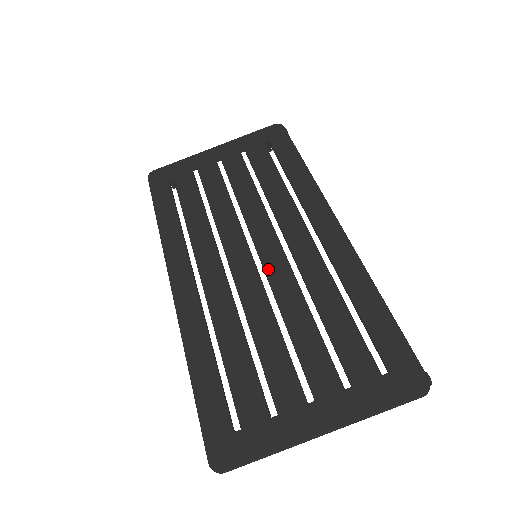
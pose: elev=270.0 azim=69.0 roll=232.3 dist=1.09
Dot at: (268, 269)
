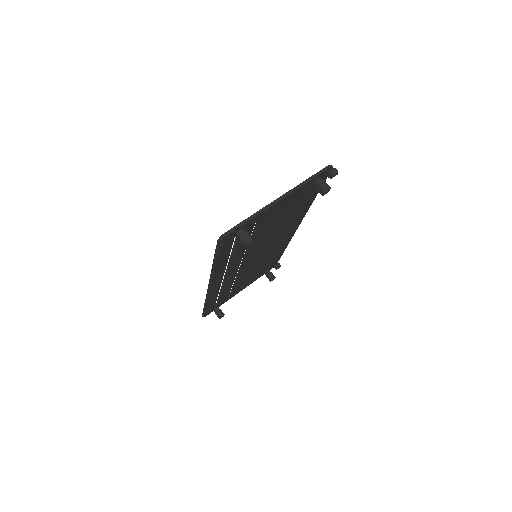
Dot at: occluded
